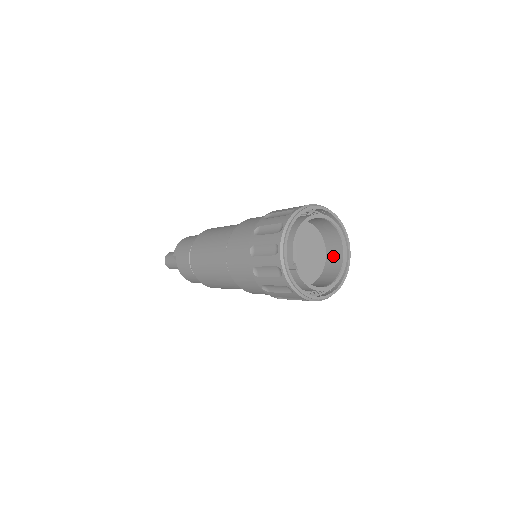
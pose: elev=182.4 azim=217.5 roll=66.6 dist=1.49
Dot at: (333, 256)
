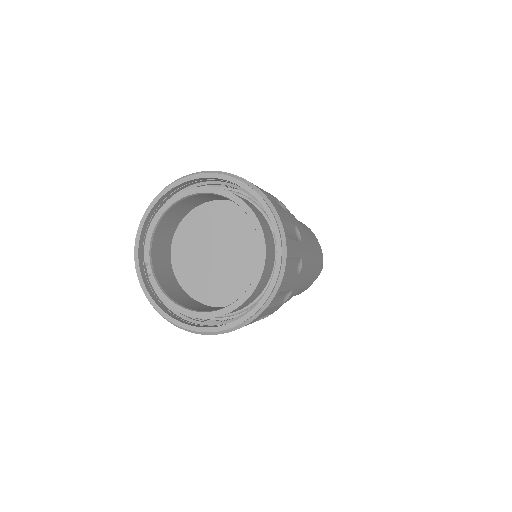
Dot at: occluded
